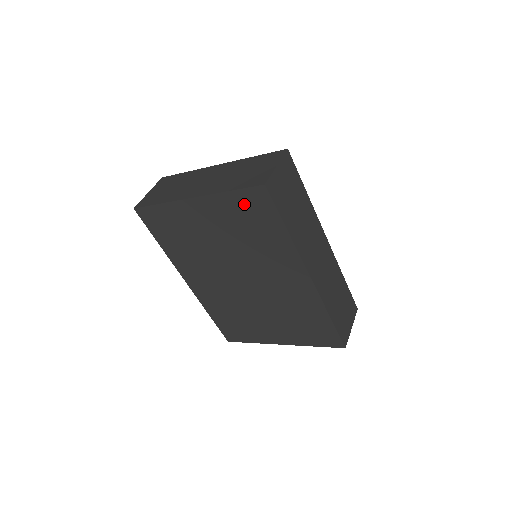
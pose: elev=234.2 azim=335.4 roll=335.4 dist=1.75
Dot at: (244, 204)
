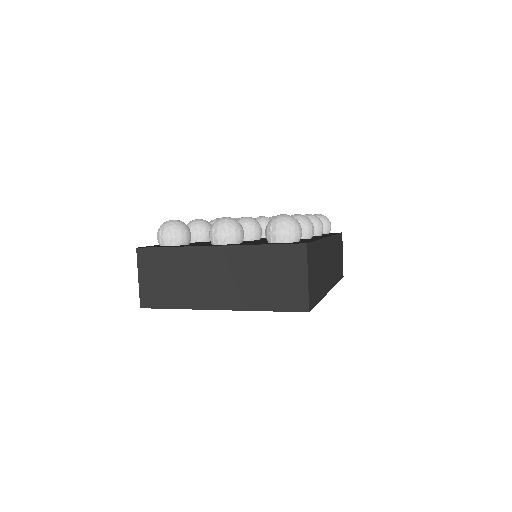
Dot at: occluded
